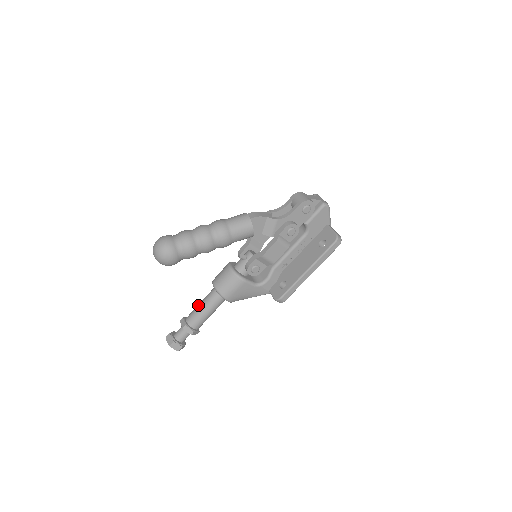
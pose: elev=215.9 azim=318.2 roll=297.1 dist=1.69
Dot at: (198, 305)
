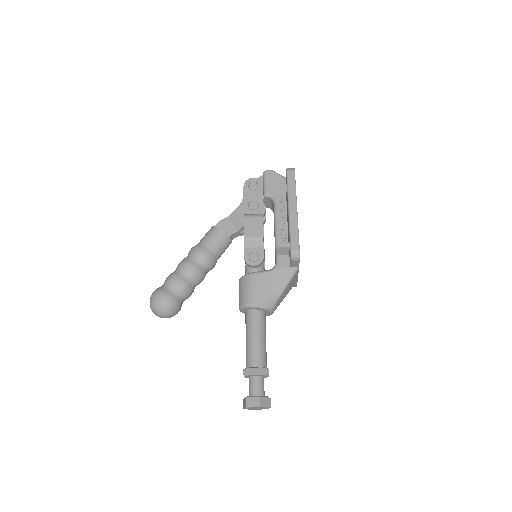
Dot at: occluded
